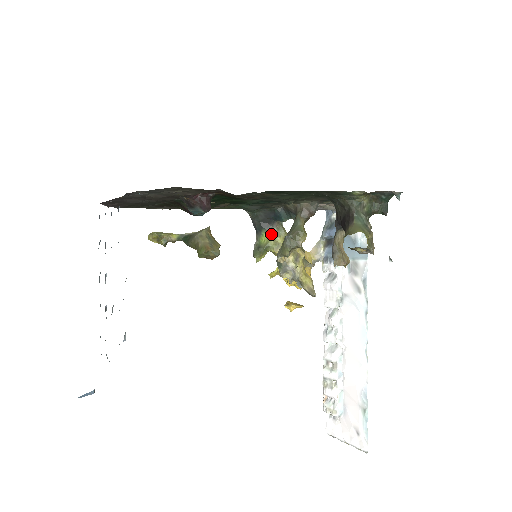
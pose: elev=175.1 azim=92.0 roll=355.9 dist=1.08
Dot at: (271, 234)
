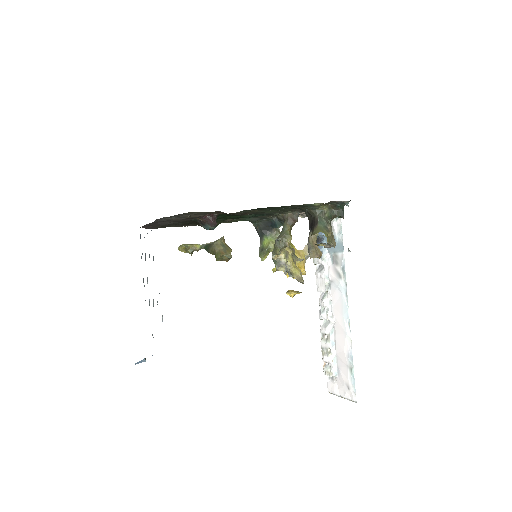
Dot at: (271, 238)
